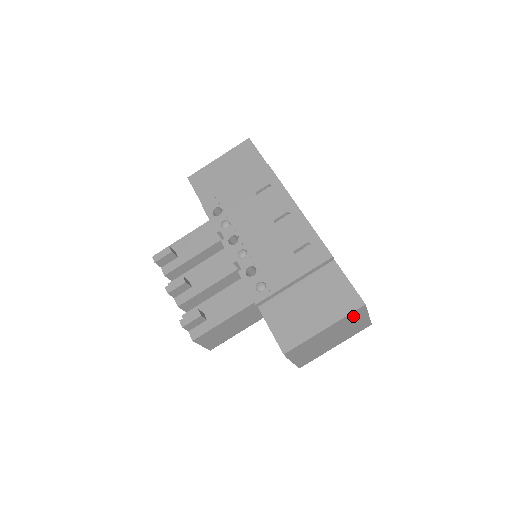
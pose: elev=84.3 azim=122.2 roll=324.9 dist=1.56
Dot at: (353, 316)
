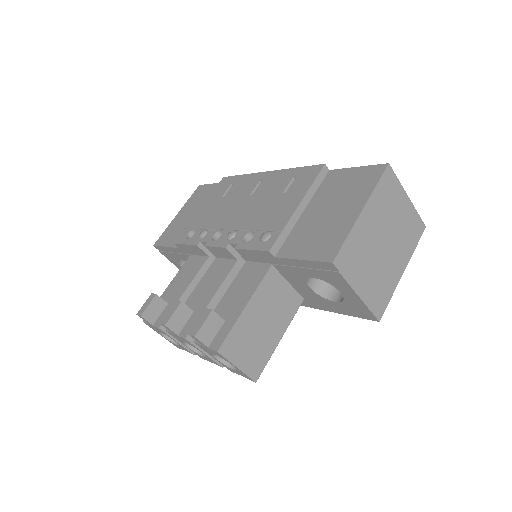
Dot at: (387, 190)
